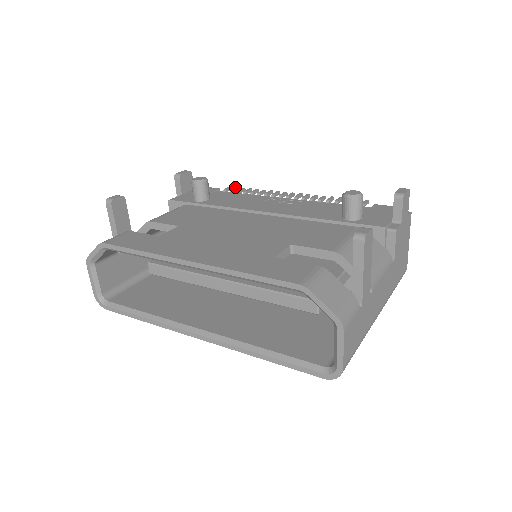
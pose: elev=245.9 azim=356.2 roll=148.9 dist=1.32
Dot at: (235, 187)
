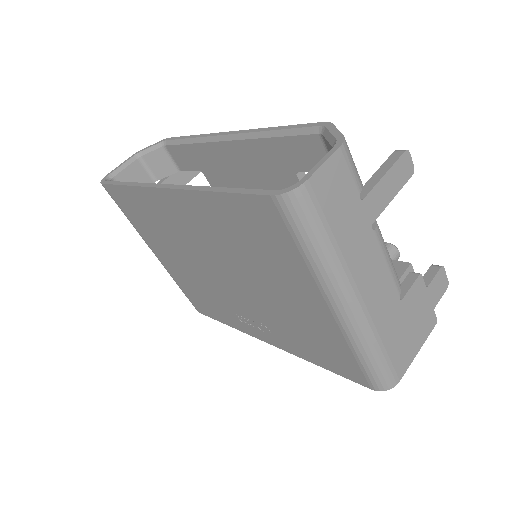
Dot at: occluded
